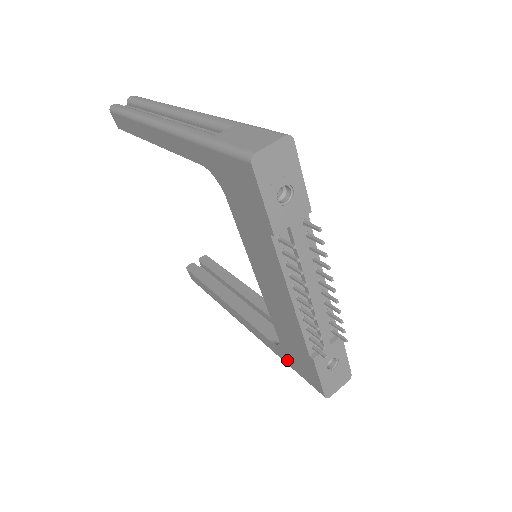
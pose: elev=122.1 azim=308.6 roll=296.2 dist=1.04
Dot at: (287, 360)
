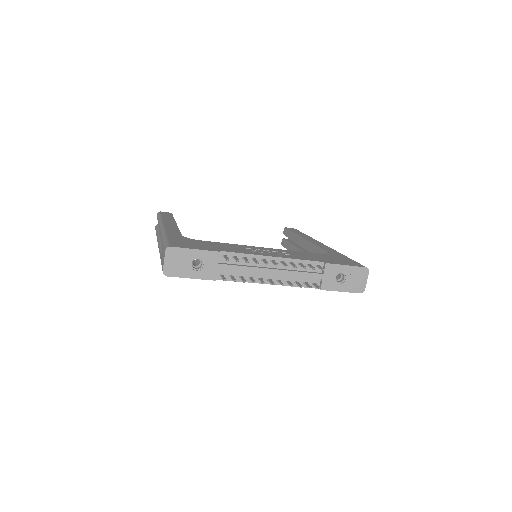
Dot at: occluded
